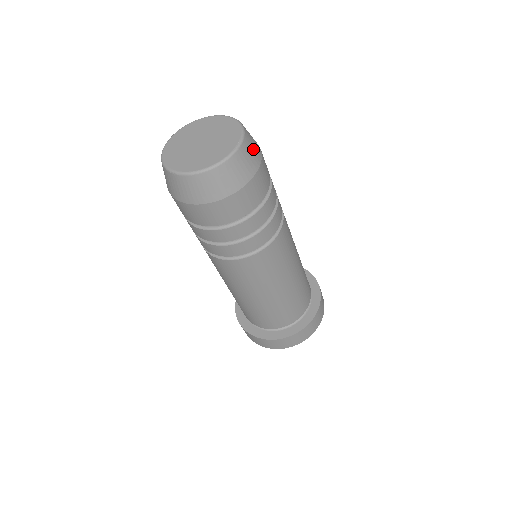
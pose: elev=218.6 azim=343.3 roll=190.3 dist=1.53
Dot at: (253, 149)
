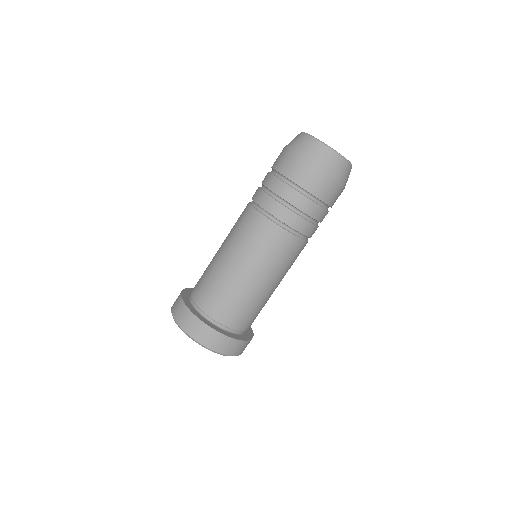
Dot at: occluded
